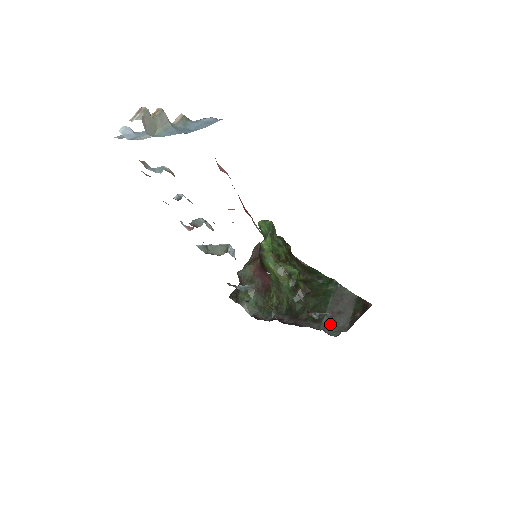
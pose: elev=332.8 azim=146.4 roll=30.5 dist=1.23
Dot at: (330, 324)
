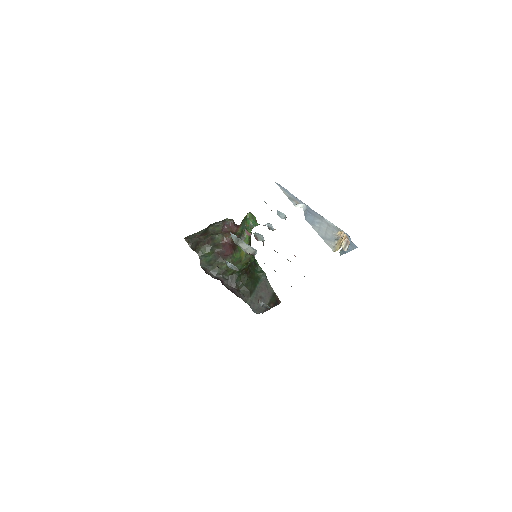
Dot at: (254, 303)
